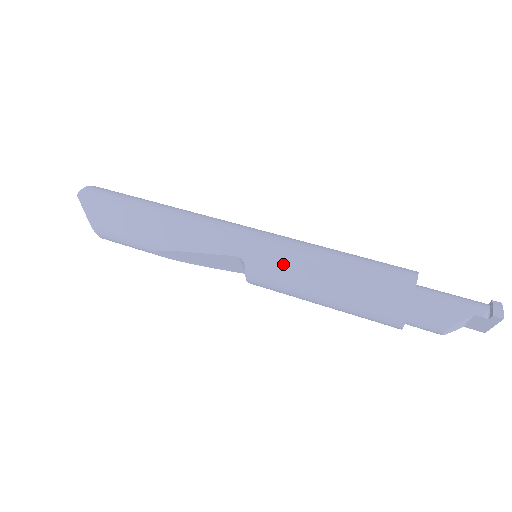
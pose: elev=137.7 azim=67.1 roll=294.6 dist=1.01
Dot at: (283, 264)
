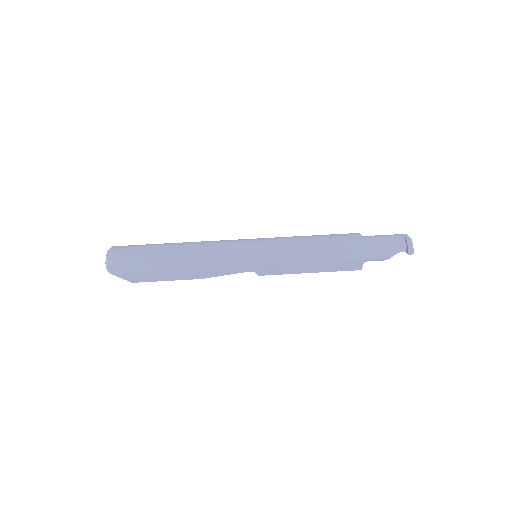
Dot at: (282, 268)
